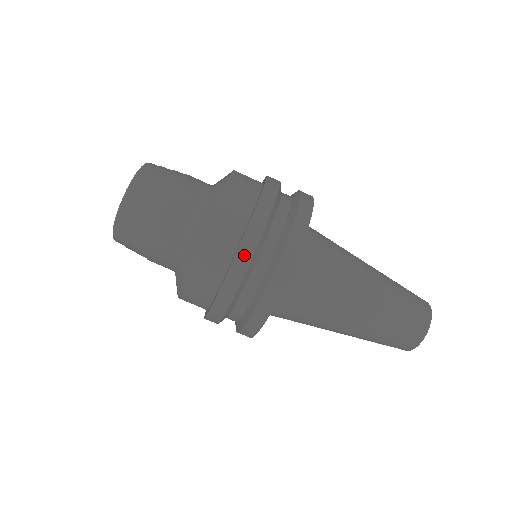
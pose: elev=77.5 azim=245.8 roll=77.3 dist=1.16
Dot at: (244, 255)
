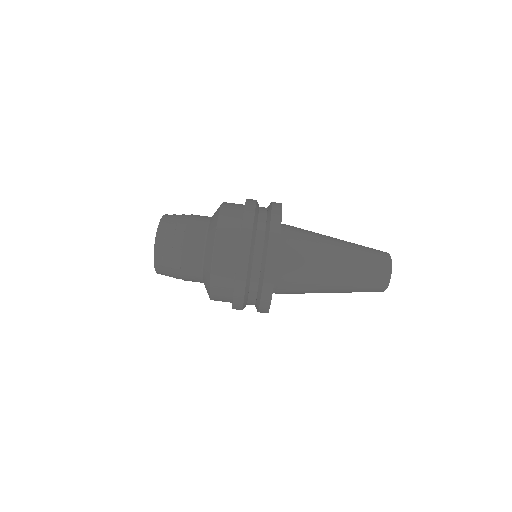
Dot at: (250, 203)
